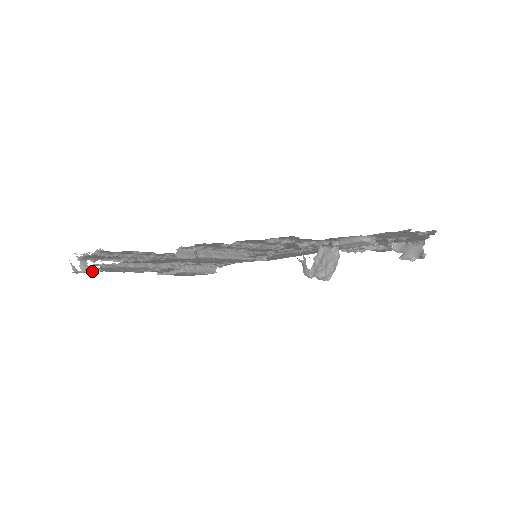
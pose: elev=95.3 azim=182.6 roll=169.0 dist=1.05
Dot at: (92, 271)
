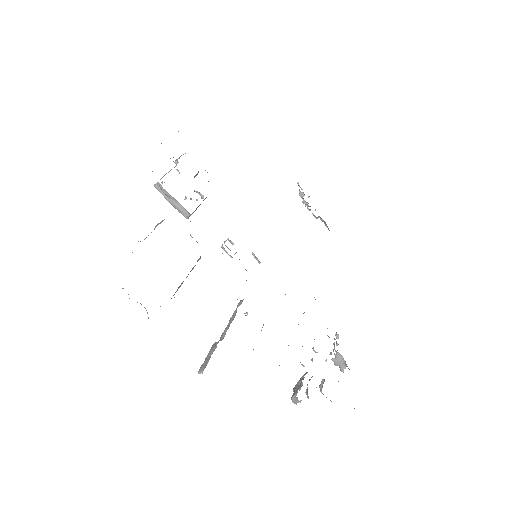
Dot at: occluded
